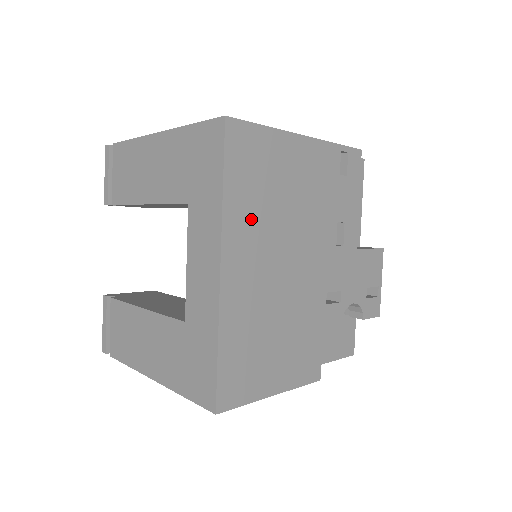
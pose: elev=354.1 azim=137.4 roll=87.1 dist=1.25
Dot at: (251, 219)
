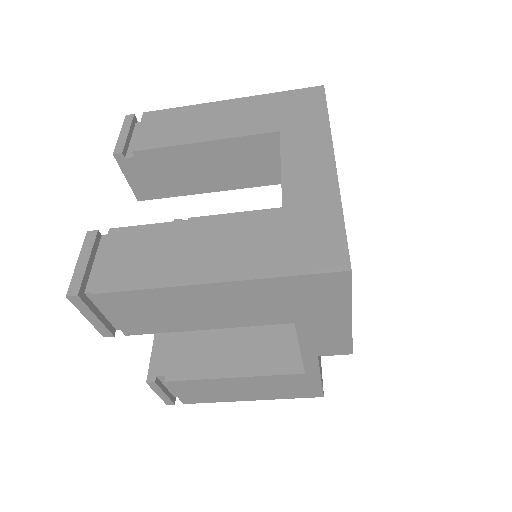
Dot at: occluded
